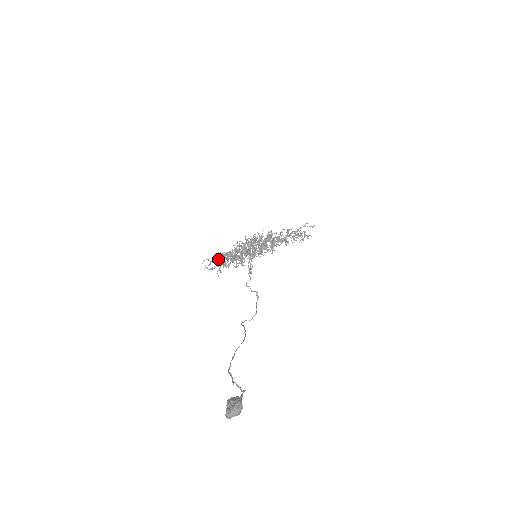
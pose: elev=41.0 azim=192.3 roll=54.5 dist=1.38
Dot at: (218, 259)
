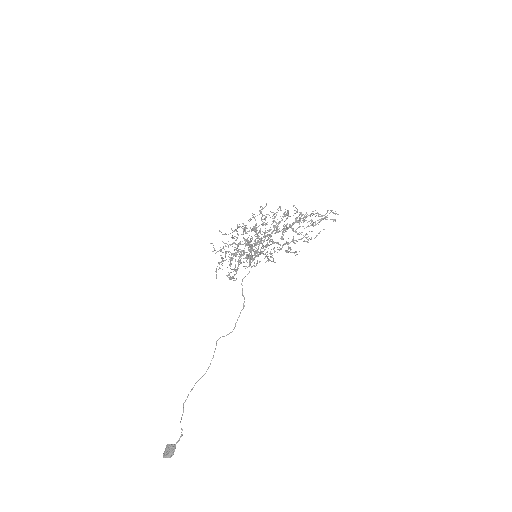
Dot at: occluded
